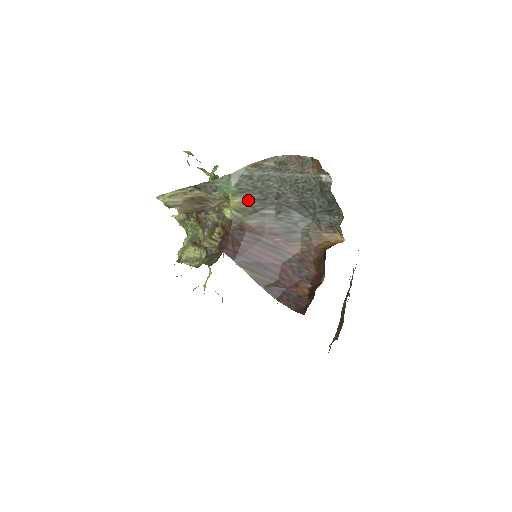
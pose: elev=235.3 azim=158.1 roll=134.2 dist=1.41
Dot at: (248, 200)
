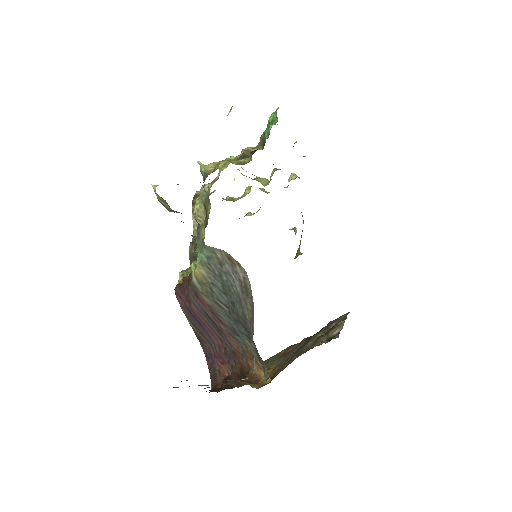
Dot at: (210, 280)
